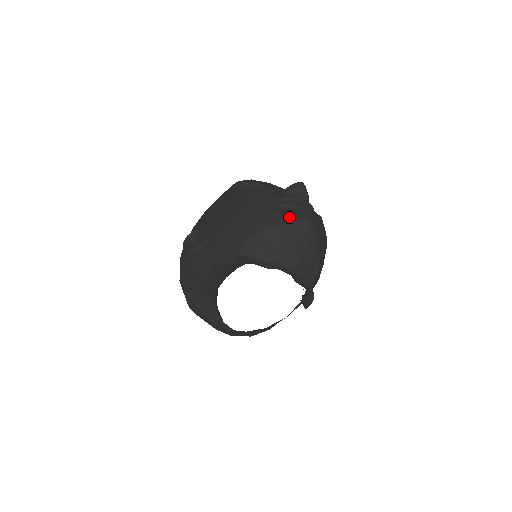
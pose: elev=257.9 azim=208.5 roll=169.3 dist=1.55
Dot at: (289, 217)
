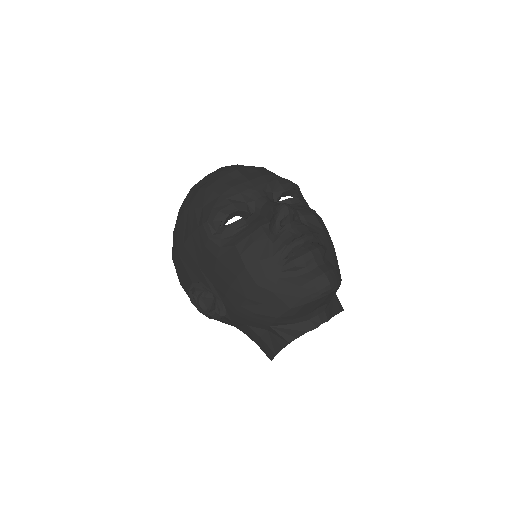
Dot at: (310, 292)
